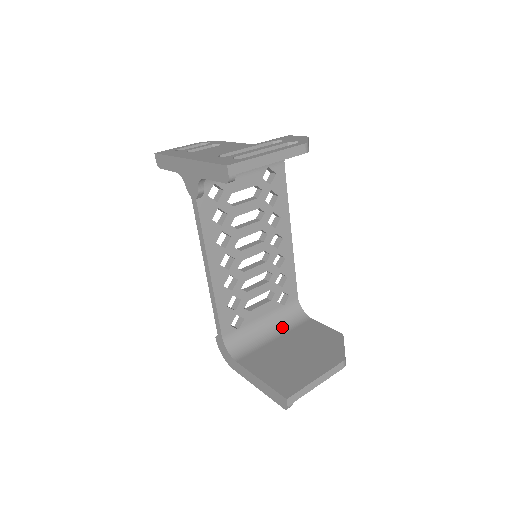
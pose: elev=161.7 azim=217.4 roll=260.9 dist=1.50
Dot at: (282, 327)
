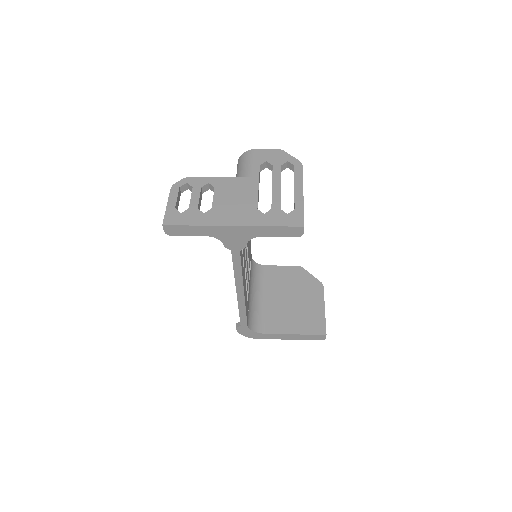
Dot at: (259, 286)
